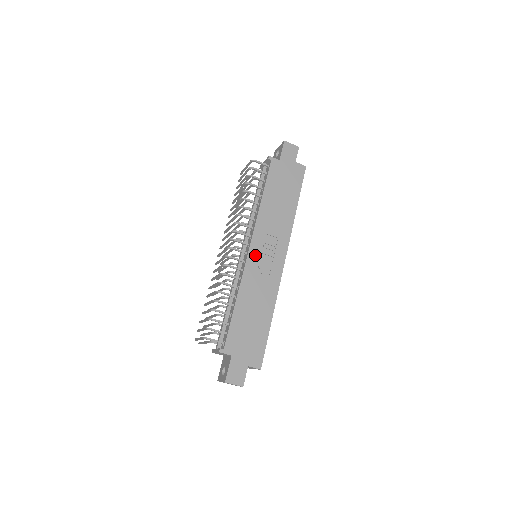
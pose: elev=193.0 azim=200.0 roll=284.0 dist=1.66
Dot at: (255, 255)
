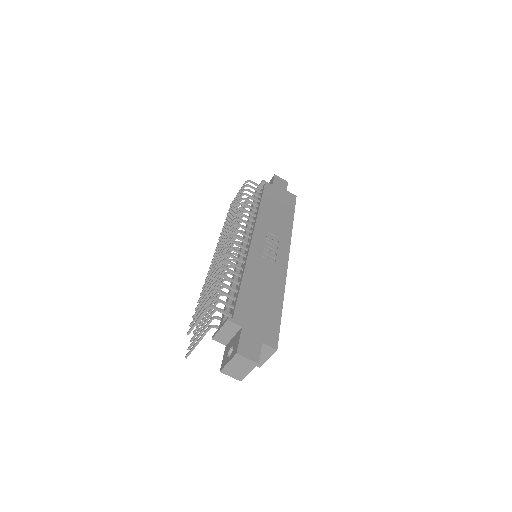
Dot at: (258, 245)
